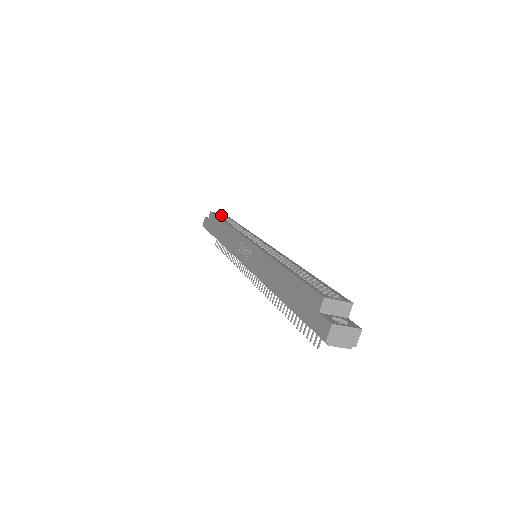
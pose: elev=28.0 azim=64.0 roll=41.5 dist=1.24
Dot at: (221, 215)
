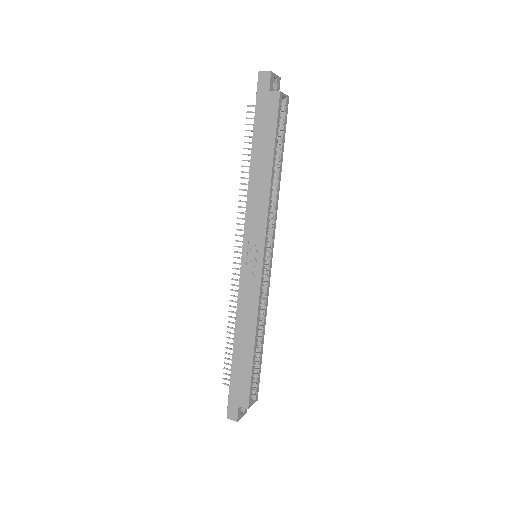
Dot at: (285, 98)
